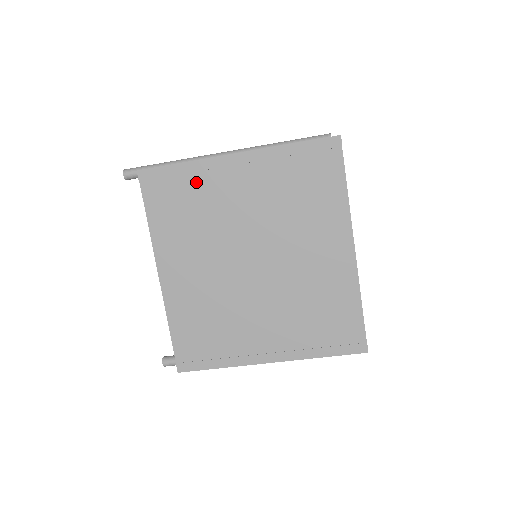
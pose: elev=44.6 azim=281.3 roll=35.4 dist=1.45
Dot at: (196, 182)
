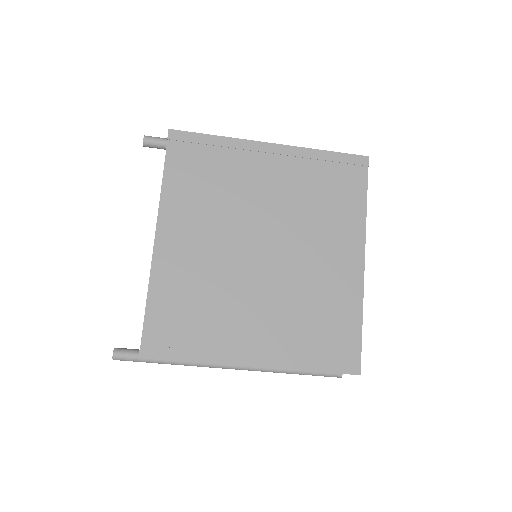
Dot at: (226, 157)
